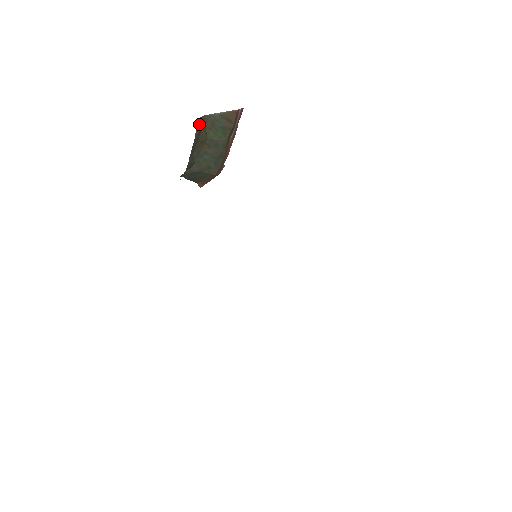
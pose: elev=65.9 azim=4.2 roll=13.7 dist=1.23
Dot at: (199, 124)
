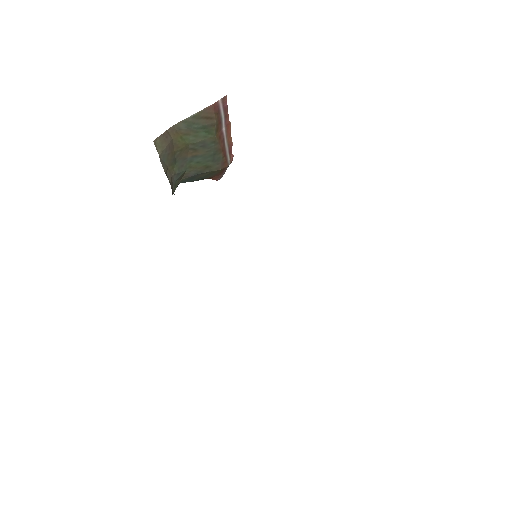
Dot at: (164, 140)
